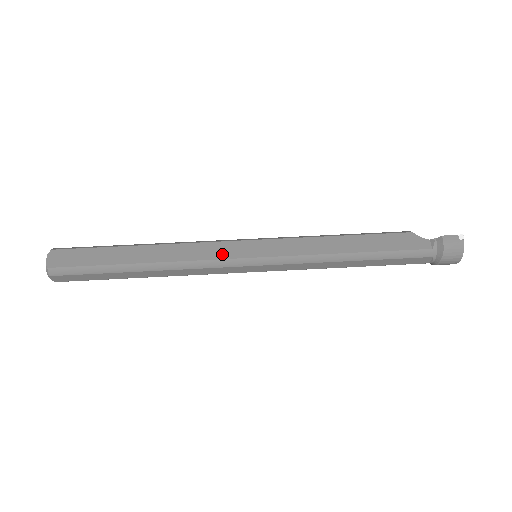
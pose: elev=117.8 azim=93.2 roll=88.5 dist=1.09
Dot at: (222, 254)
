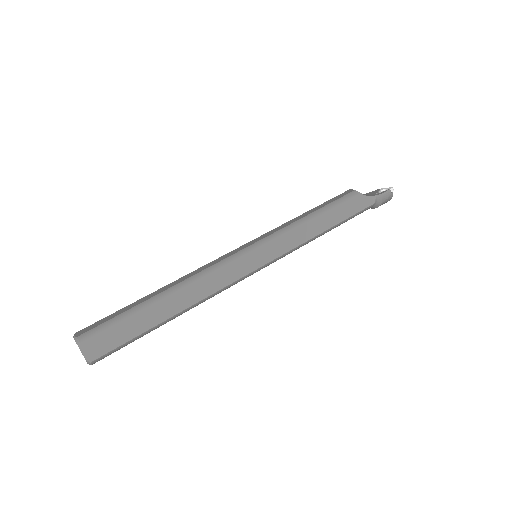
Dot at: (238, 274)
